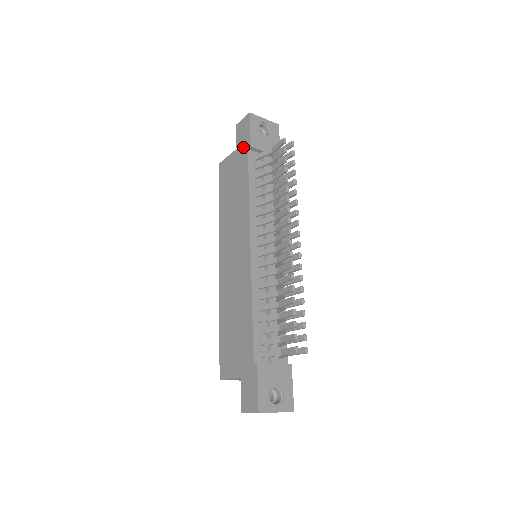
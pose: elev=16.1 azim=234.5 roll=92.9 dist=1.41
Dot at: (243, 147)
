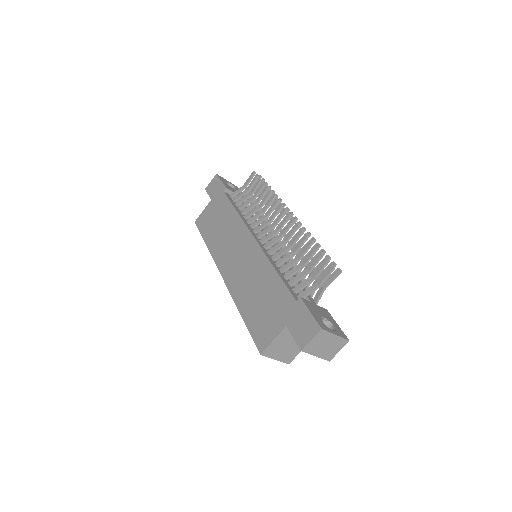
Dot at: (218, 193)
